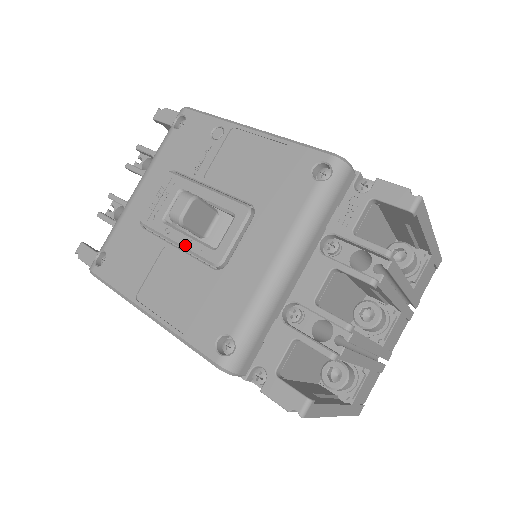
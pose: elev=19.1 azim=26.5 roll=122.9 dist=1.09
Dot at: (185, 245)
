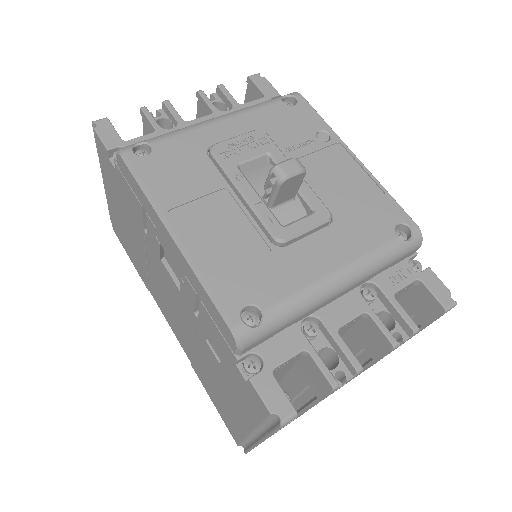
Dot at: (253, 202)
